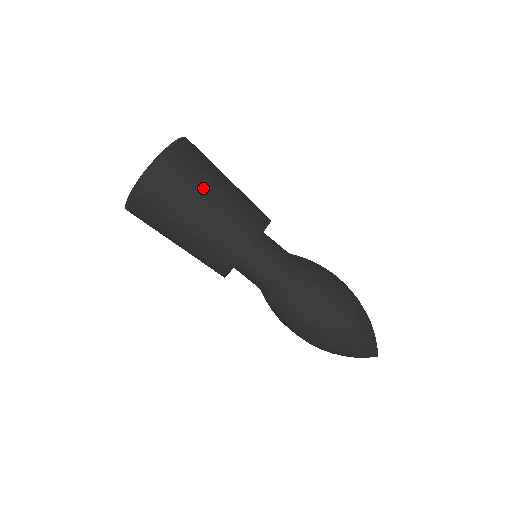
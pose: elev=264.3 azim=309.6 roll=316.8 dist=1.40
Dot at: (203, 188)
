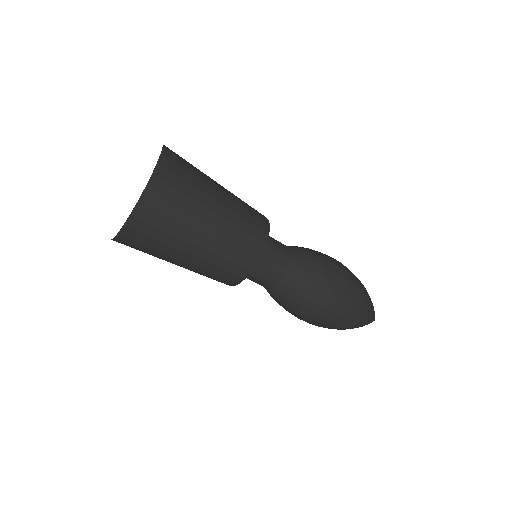
Dot at: (190, 232)
